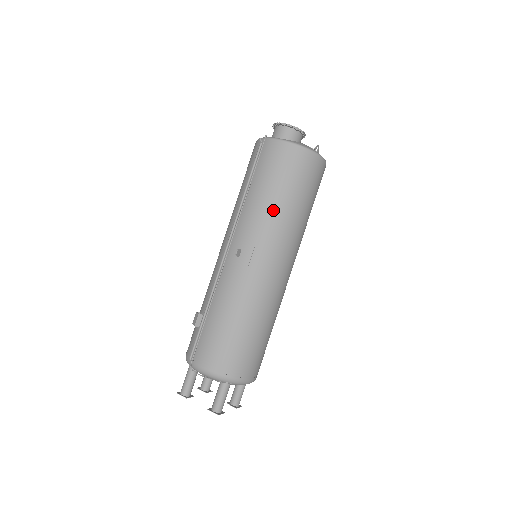
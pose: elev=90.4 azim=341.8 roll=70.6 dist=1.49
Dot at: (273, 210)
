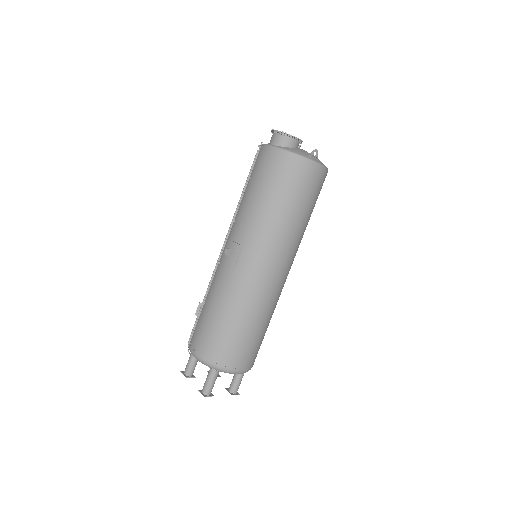
Dot at: (260, 213)
